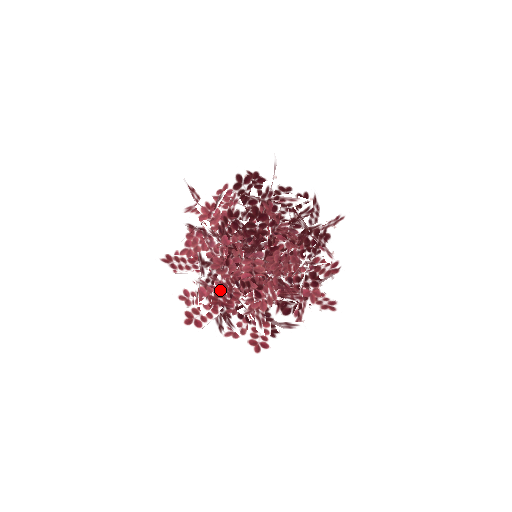
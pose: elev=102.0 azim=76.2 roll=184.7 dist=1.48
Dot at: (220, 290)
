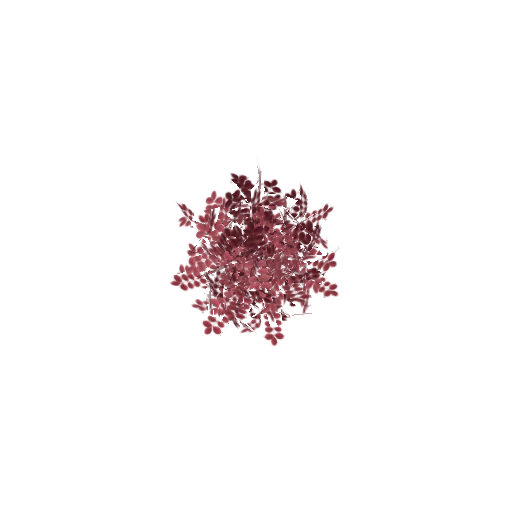
Dot at: (232, 301)
